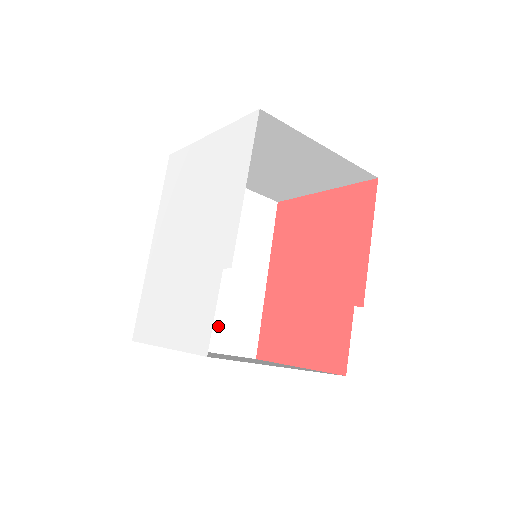
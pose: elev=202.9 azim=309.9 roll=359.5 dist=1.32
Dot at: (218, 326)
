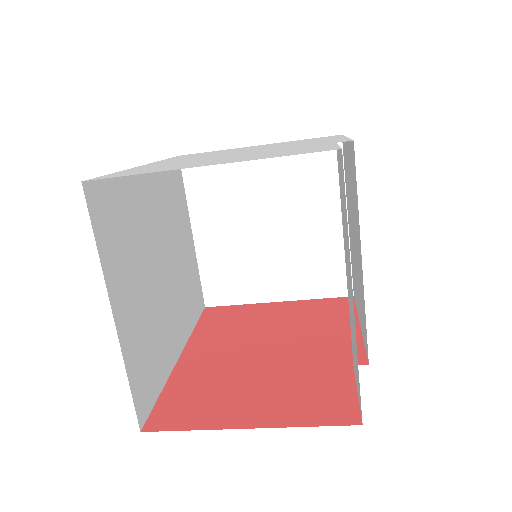
Dot at: (137, 324)
